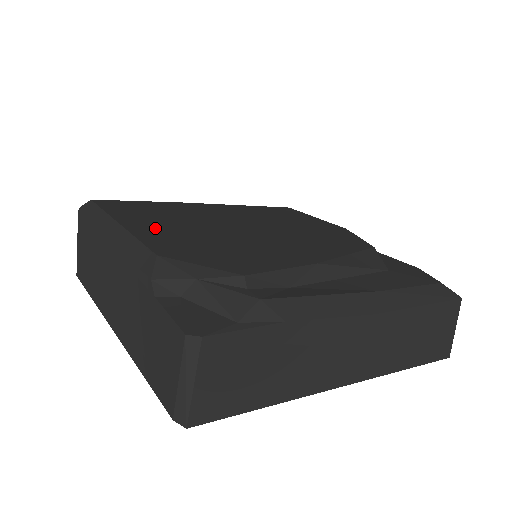
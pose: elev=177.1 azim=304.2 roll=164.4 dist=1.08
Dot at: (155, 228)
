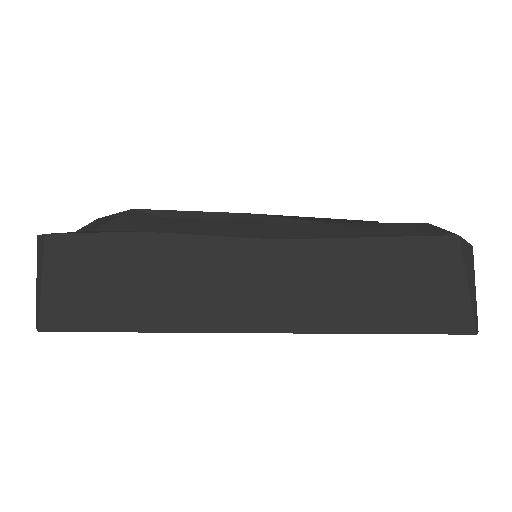
Dot at: occluded
